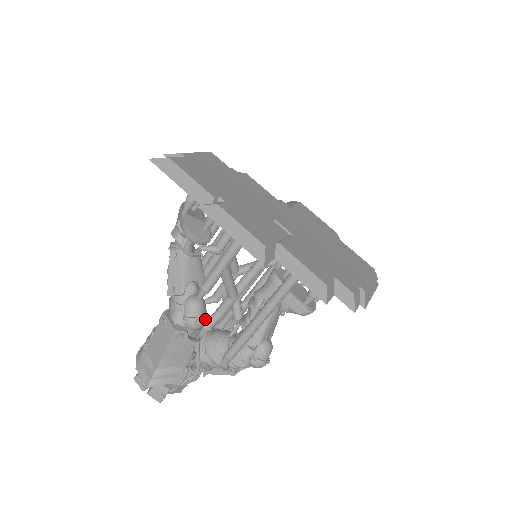
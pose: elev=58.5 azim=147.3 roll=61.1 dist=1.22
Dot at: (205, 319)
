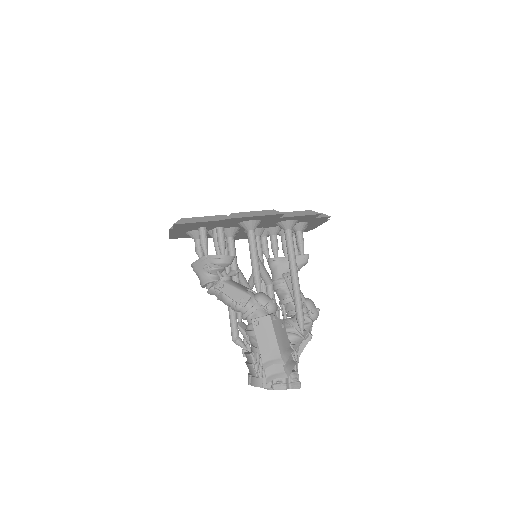
Dot at: occluded
